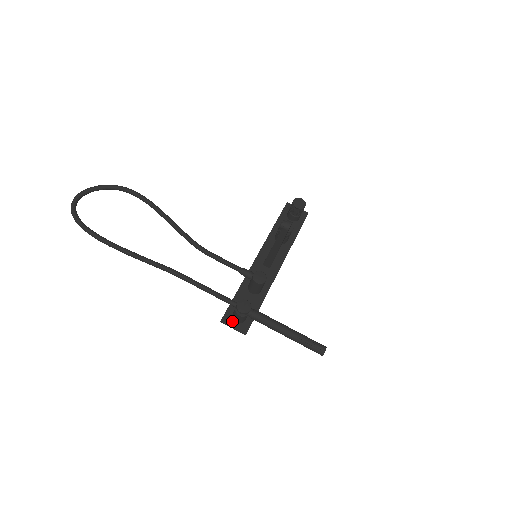
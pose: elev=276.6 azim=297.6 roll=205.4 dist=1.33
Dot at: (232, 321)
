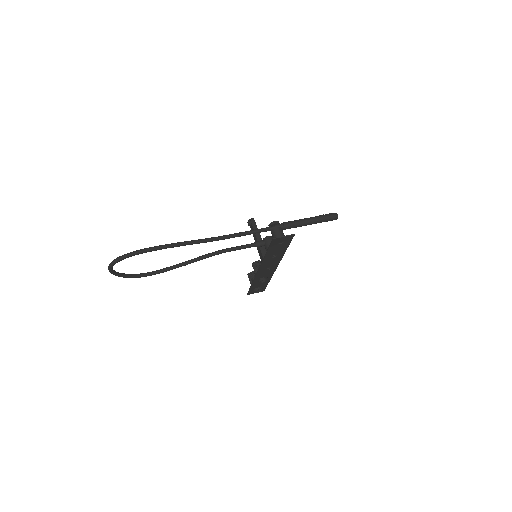
Dot at: (279, 239)
